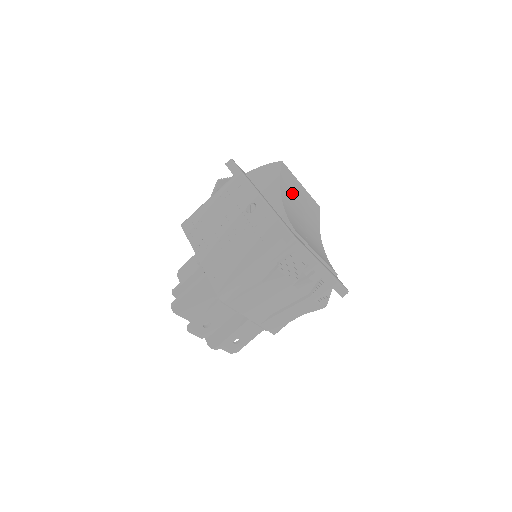
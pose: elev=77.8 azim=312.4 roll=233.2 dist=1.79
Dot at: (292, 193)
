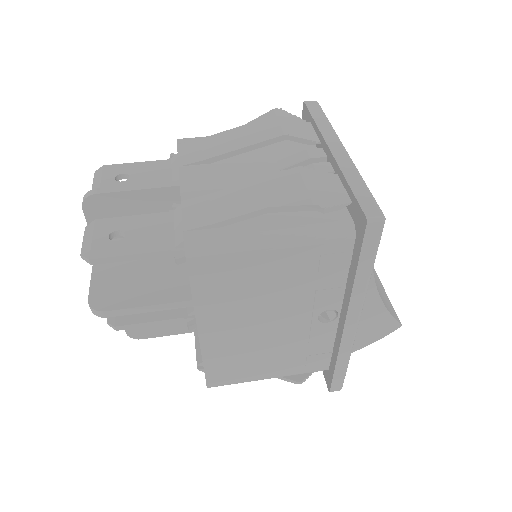
Dot at: occluded
